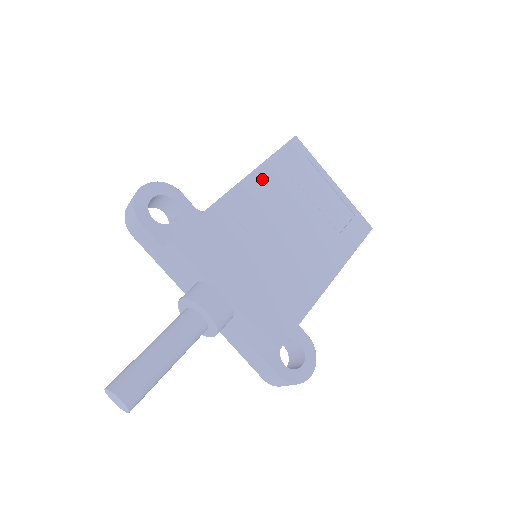
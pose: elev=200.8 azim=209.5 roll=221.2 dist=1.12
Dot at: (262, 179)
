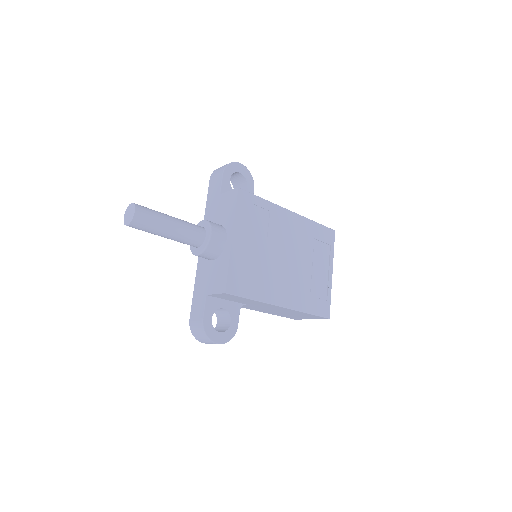
Dot at: (299, 223)
